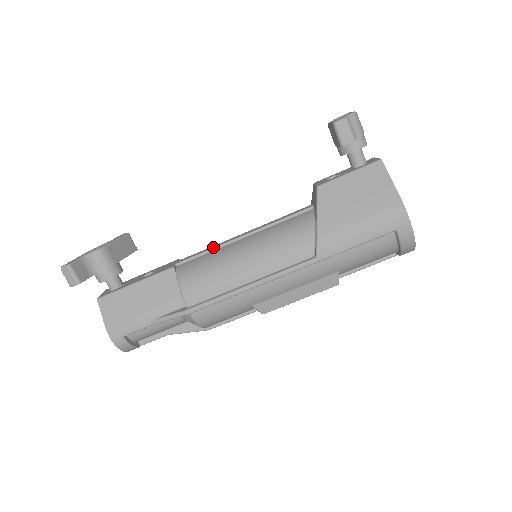
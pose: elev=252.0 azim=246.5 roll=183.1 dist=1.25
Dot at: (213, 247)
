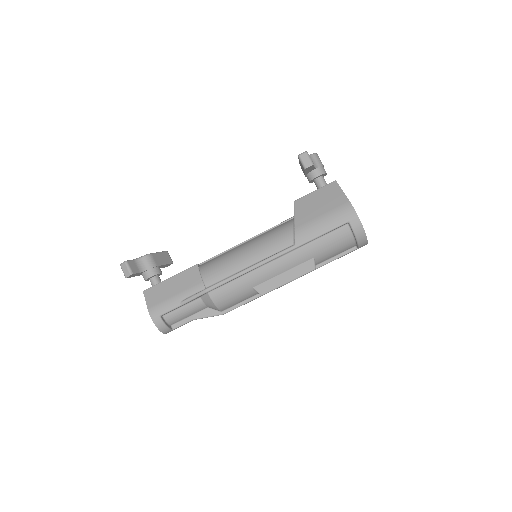
Dot at: occluded
